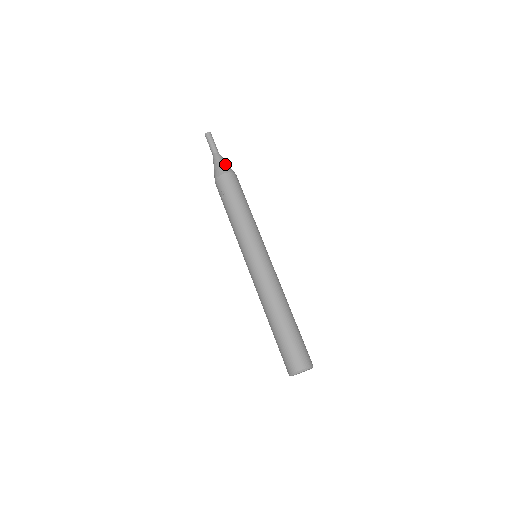
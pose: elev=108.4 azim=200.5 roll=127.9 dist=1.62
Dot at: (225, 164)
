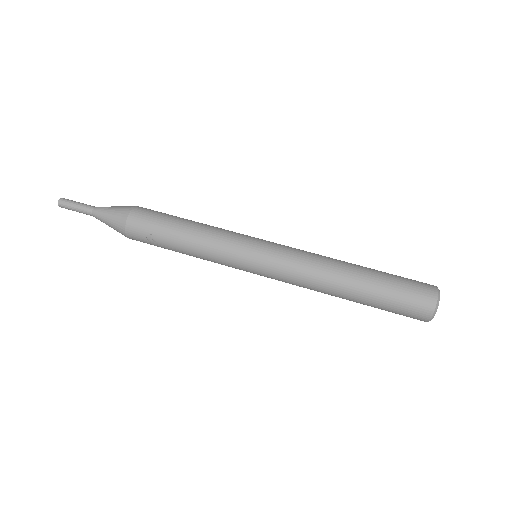
Dot at: (116, 208)
